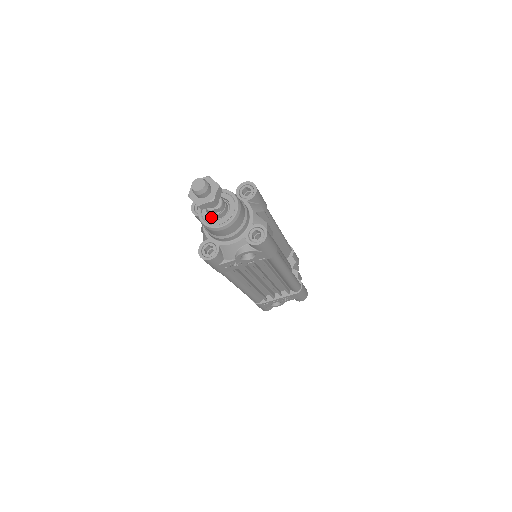
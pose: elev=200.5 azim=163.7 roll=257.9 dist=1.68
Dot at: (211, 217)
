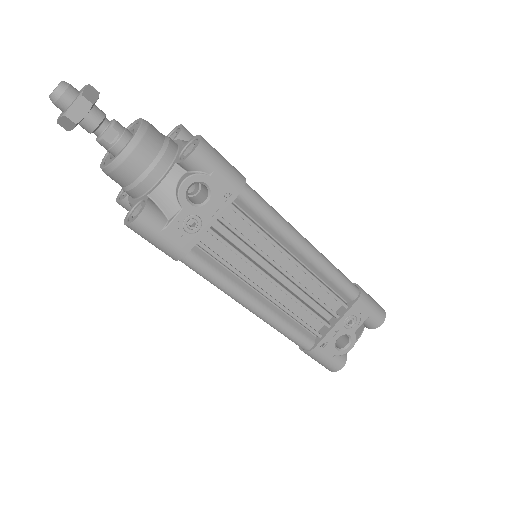
Dot at: occluded
